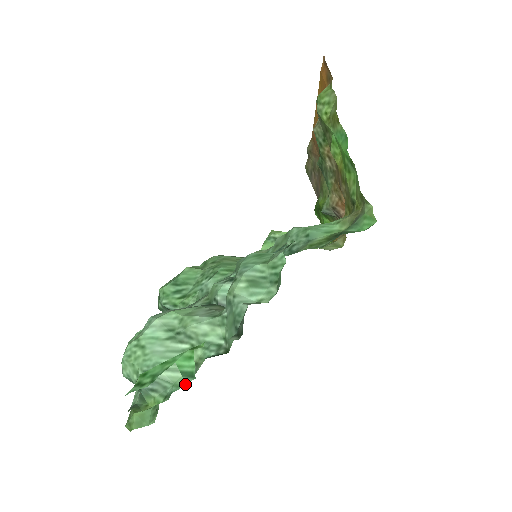
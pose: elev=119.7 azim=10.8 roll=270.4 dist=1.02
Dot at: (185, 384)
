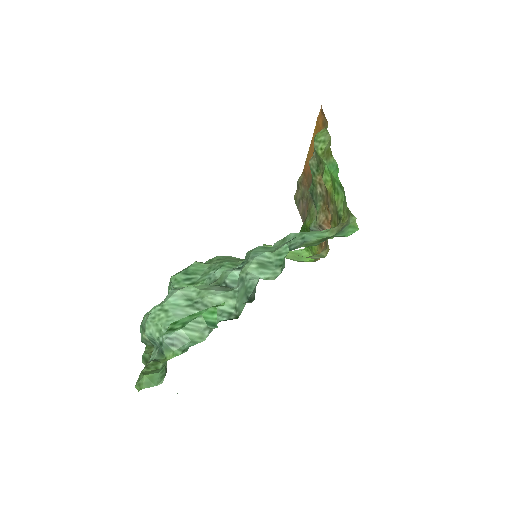
Dot at: (200, 341)
